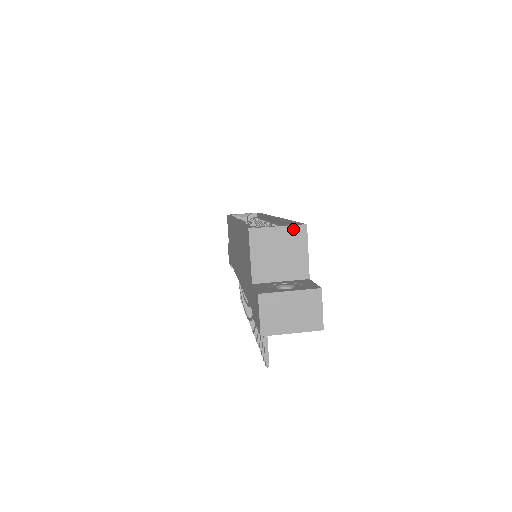
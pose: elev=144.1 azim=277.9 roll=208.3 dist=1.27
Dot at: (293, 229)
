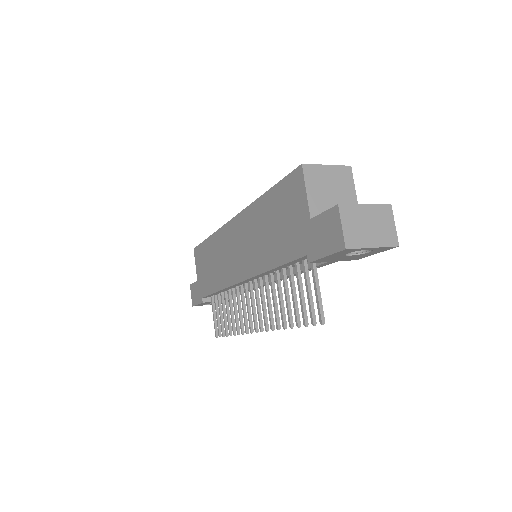
Dot at: (340, 169)
